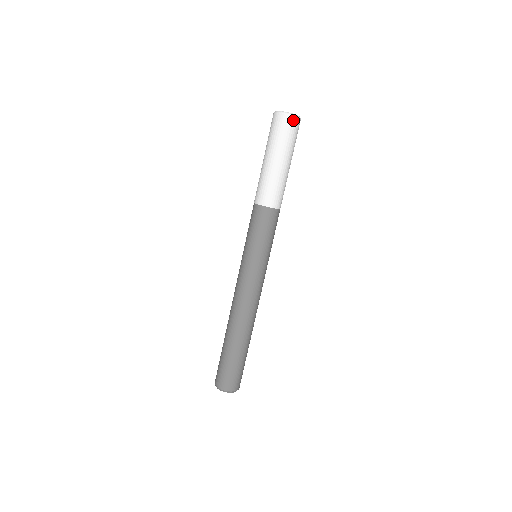
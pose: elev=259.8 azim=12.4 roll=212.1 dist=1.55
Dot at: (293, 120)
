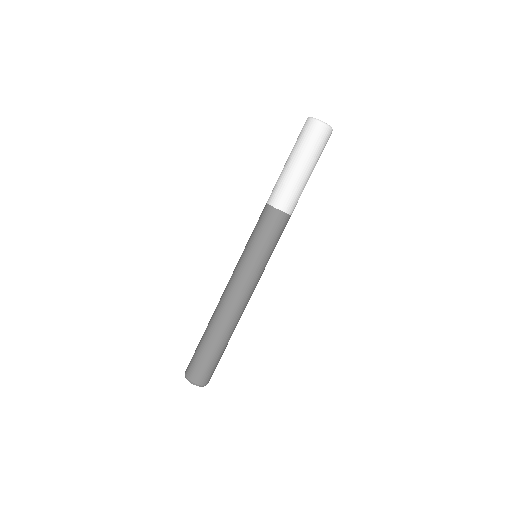
Dot at: (326, 130)
